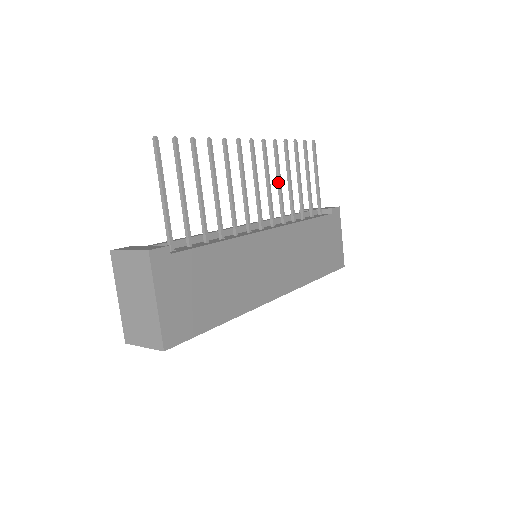
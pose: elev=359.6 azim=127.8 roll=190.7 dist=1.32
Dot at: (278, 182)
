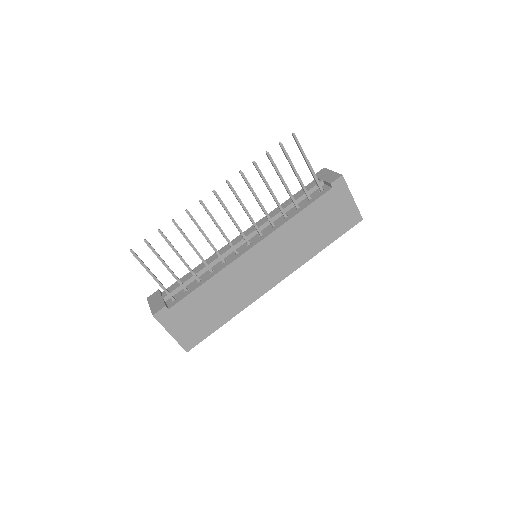
Dot at: (256, 200)
